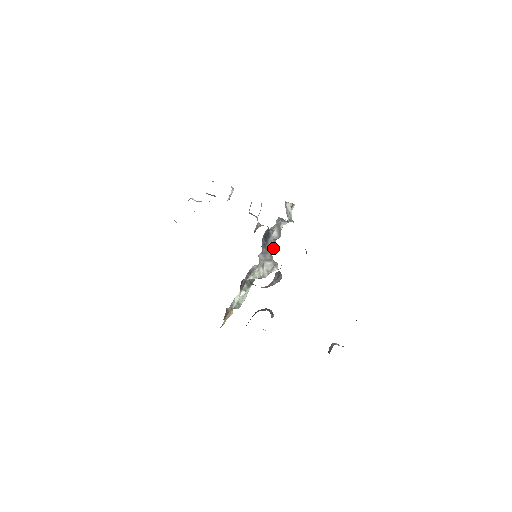
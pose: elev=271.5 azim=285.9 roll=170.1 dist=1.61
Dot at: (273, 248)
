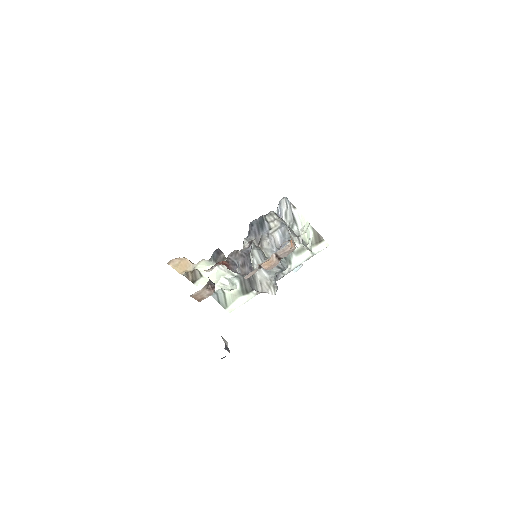
Dot at: occluded
